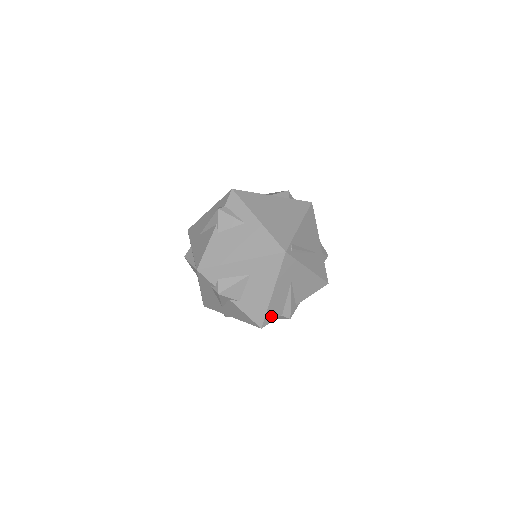
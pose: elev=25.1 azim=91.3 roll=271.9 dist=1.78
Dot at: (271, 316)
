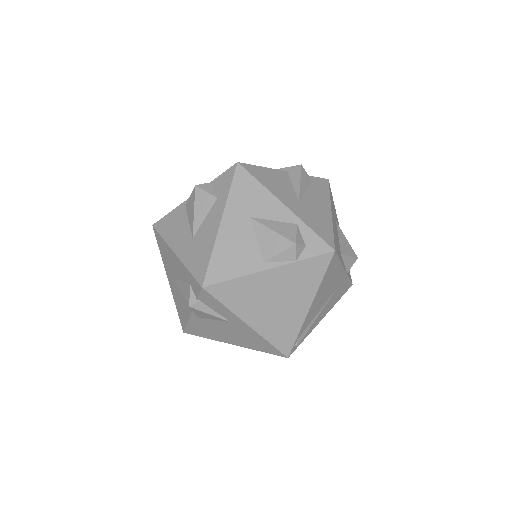
Dot at: occluded
